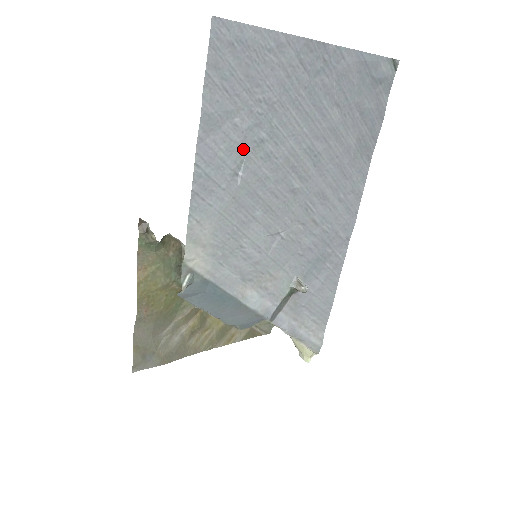
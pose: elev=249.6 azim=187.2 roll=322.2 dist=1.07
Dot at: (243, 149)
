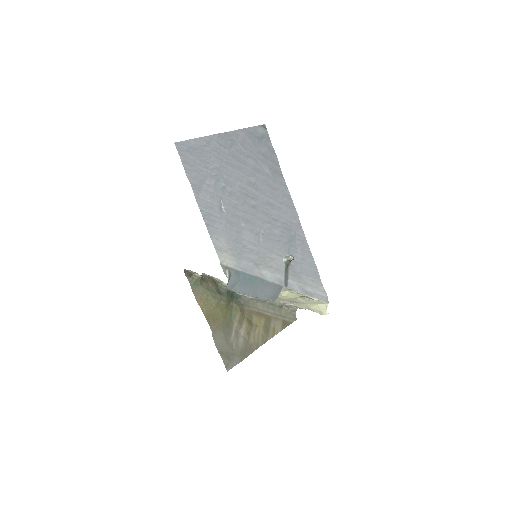
Dot at: (218, 195)
